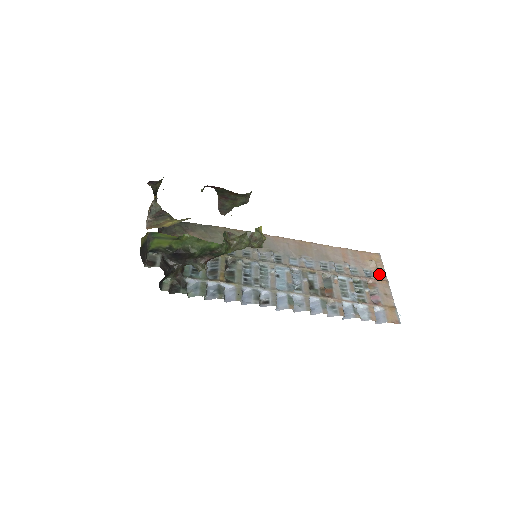
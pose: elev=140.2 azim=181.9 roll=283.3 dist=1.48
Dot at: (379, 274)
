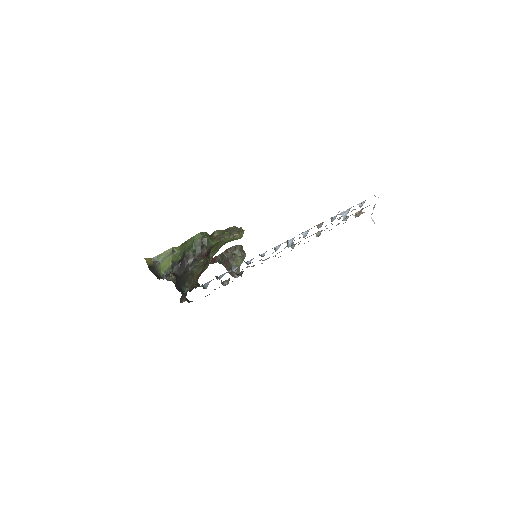
Dot at: occluded
